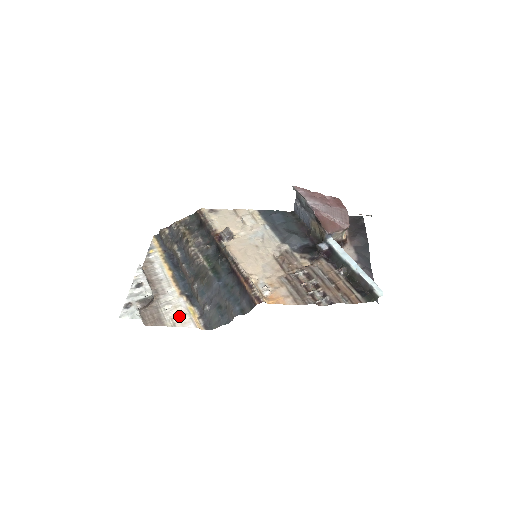
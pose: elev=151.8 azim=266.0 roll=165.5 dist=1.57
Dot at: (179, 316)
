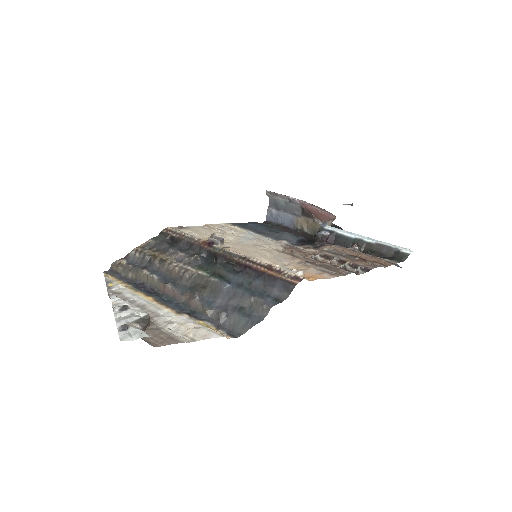
Dot at: (193, 331)
